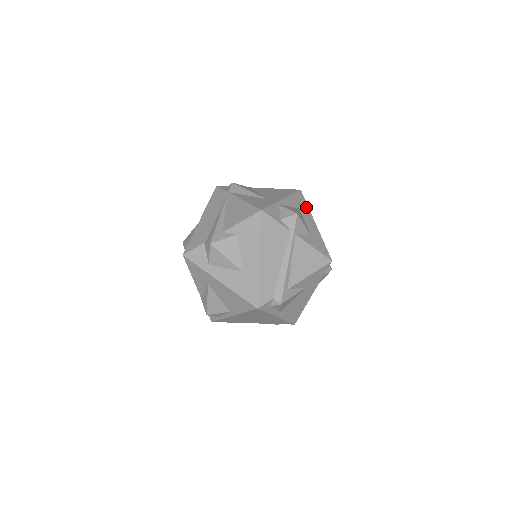
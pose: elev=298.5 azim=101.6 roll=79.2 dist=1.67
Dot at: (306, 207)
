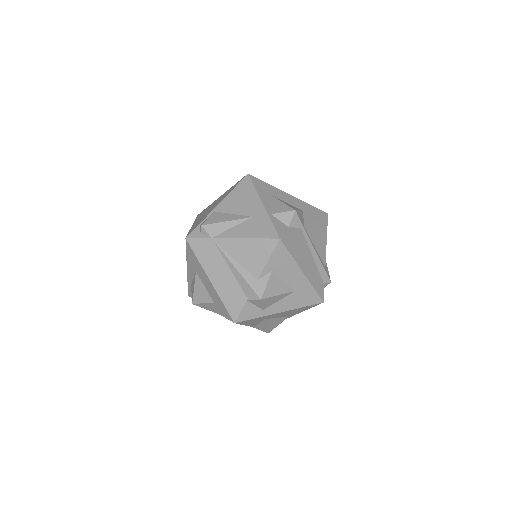
Dot at: (270, 187)
